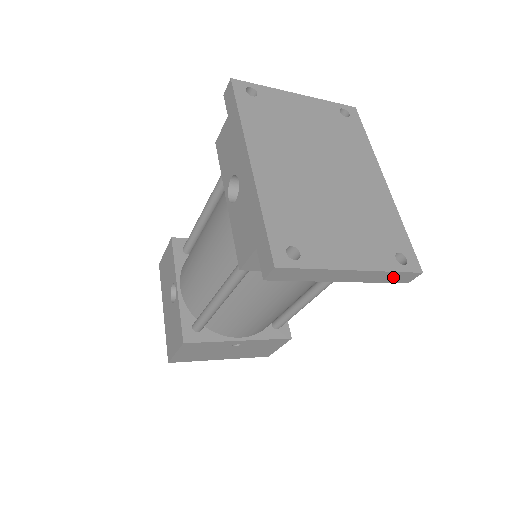
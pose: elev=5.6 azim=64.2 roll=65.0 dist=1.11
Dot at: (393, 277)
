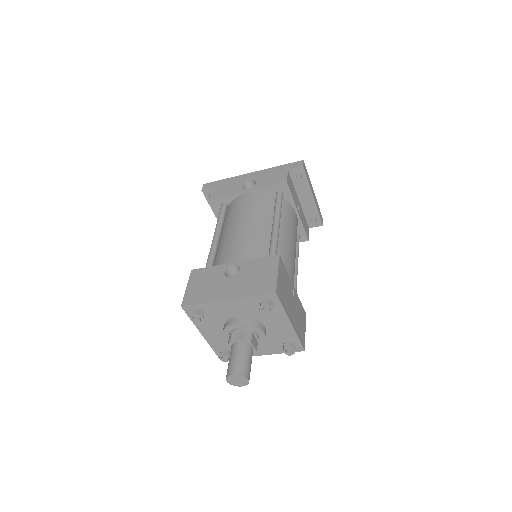
Dot at: (320, 213)
